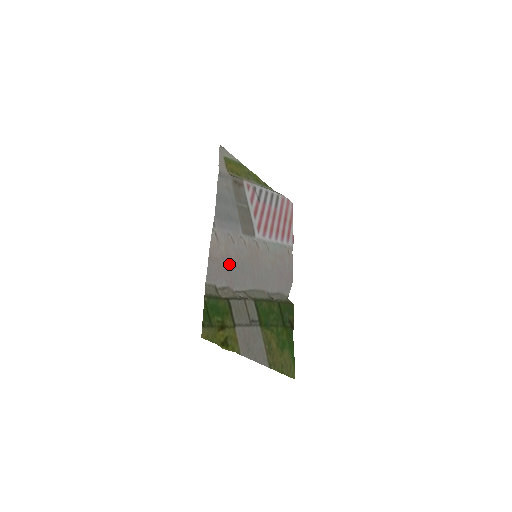
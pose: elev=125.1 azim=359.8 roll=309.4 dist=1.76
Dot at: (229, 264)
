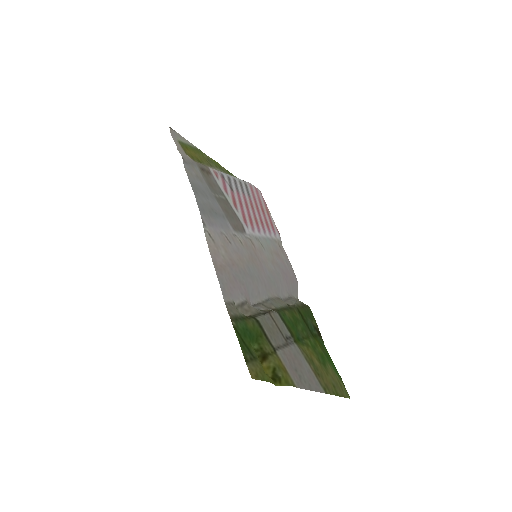
Dot at: (236, 271)
